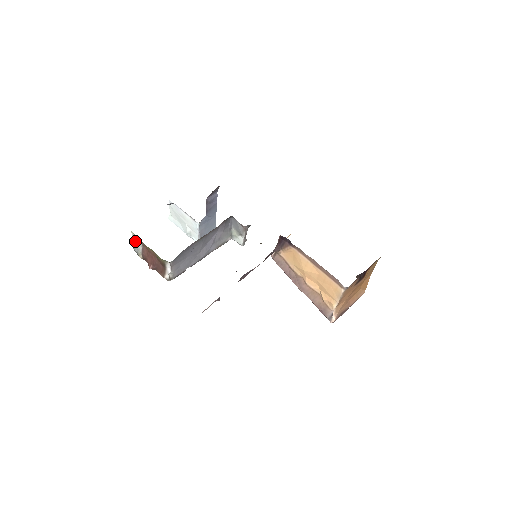
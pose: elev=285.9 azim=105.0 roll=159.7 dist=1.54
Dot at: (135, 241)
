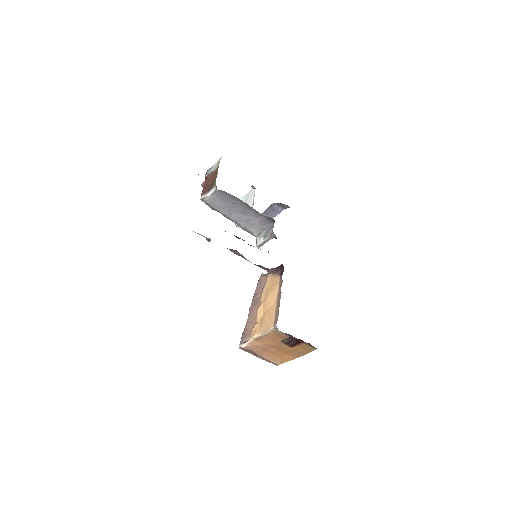
Dot at: (215, 165)
